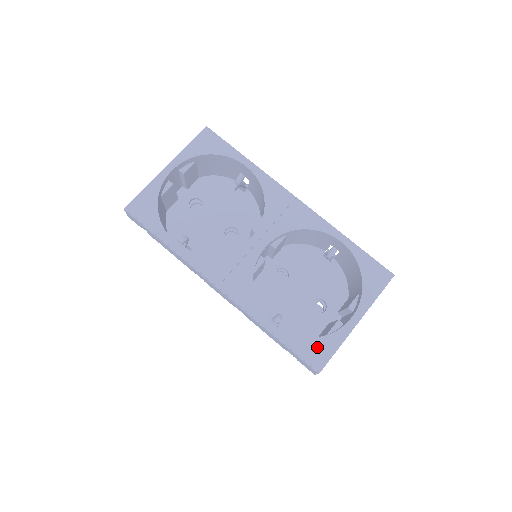
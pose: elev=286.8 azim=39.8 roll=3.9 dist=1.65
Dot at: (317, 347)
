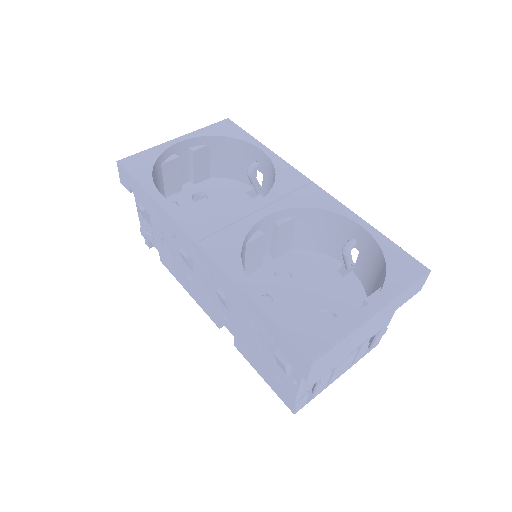
Dot at: (314, 329)
